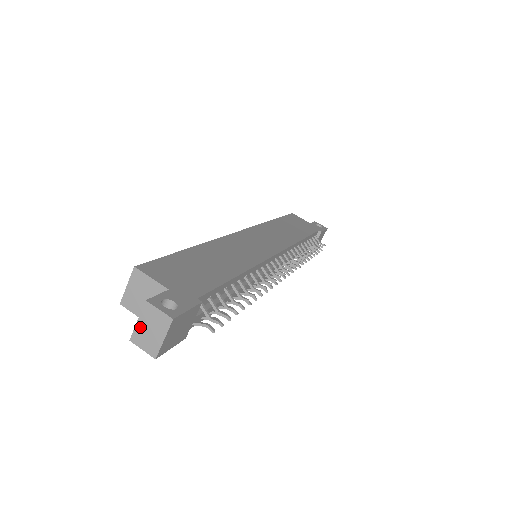
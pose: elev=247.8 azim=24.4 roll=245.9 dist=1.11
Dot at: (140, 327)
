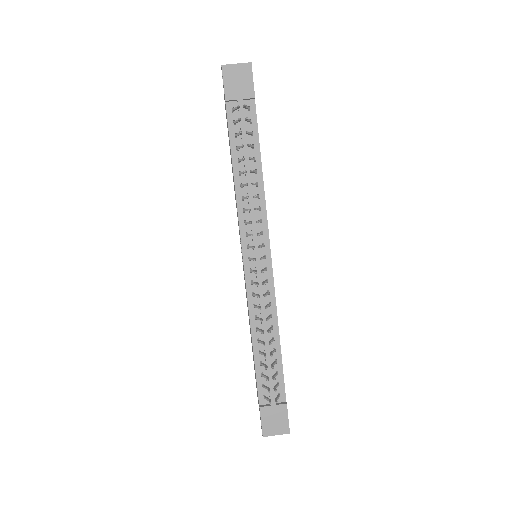
Dot at: occluded
